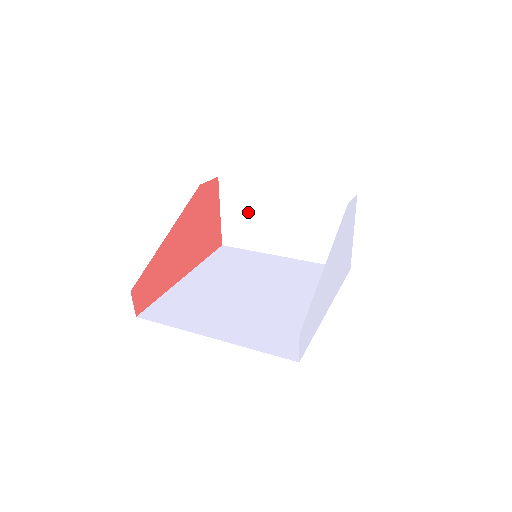
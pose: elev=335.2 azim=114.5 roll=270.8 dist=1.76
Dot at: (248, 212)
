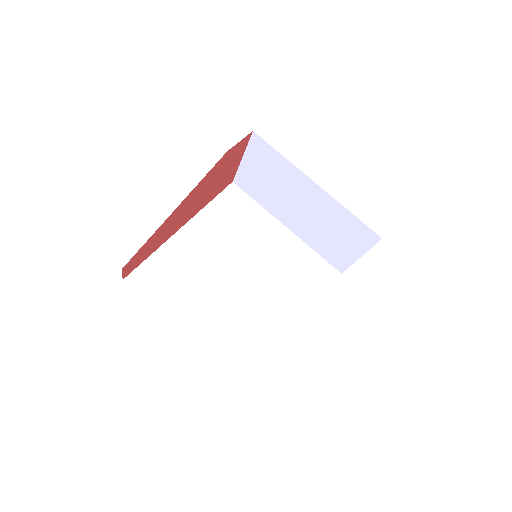
Dot at: (270, 178)
